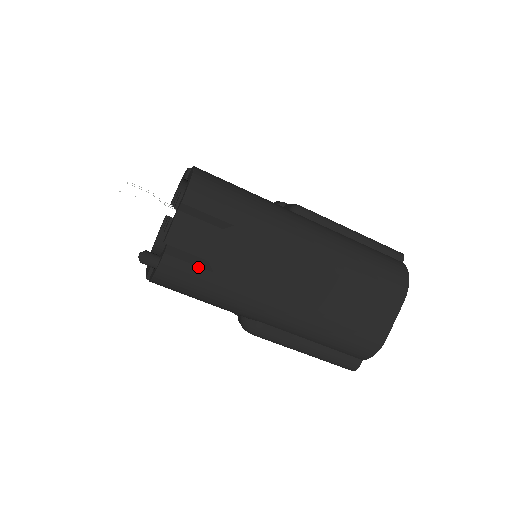
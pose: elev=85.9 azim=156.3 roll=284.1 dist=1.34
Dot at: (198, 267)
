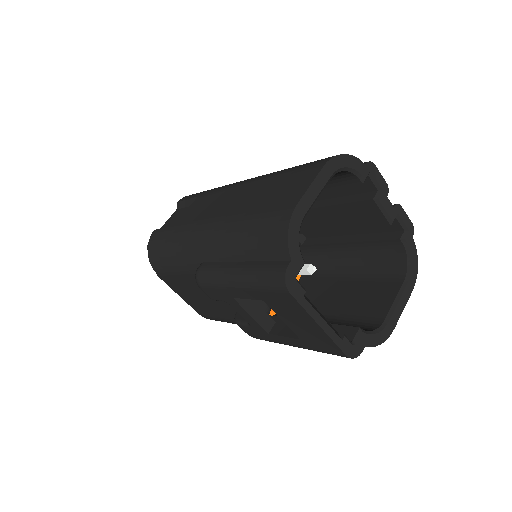
Dot at: (166, 228)
